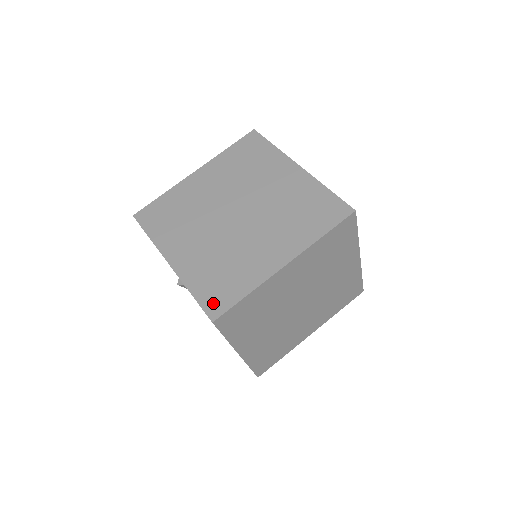
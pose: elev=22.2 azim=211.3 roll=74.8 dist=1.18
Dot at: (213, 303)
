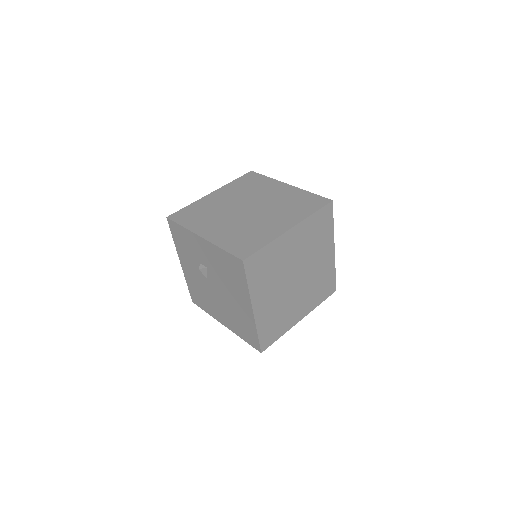
Dot at: (241, 251)
